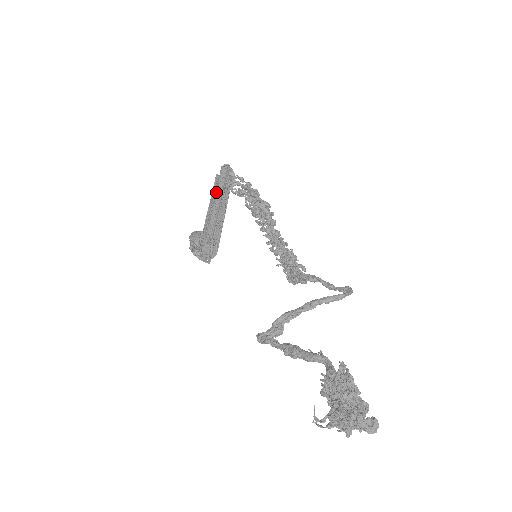
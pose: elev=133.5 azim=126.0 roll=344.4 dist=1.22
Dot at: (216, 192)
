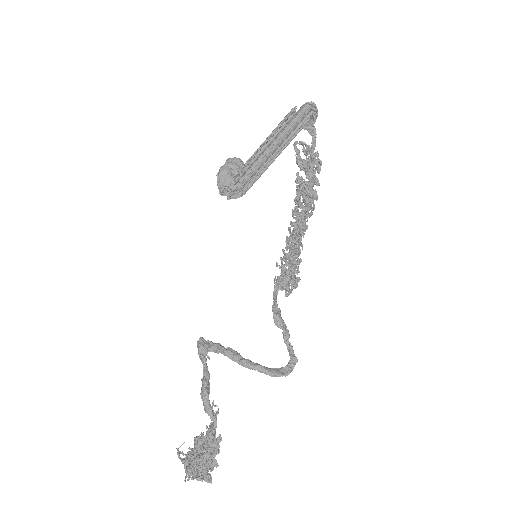
Dot at: (276, 137)
